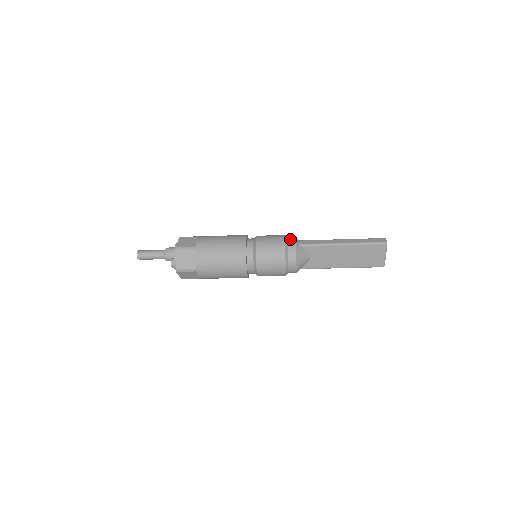
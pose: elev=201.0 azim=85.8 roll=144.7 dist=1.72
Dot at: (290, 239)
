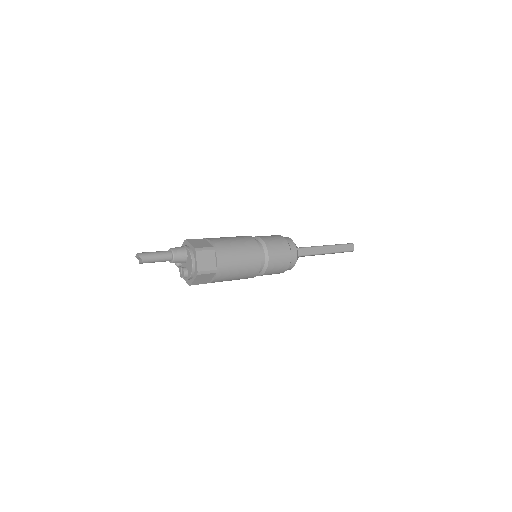
Dot at: (293, 251)
